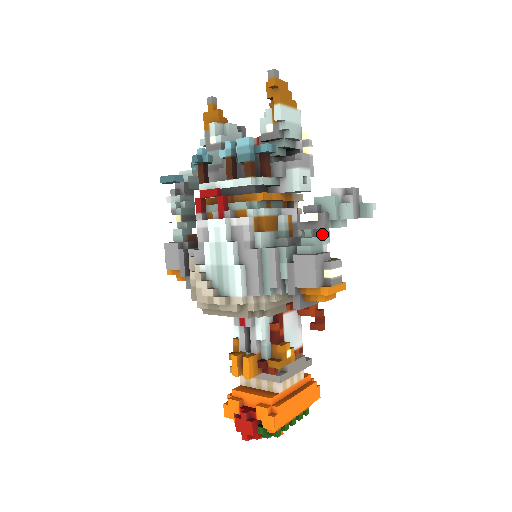
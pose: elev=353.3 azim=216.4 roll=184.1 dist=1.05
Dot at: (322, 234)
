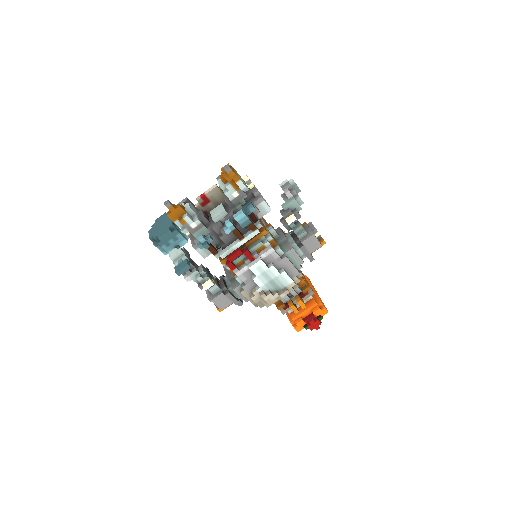
Dot at: (297, 220)
